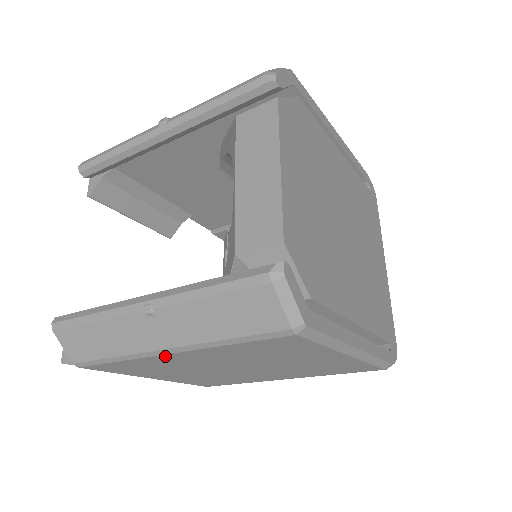
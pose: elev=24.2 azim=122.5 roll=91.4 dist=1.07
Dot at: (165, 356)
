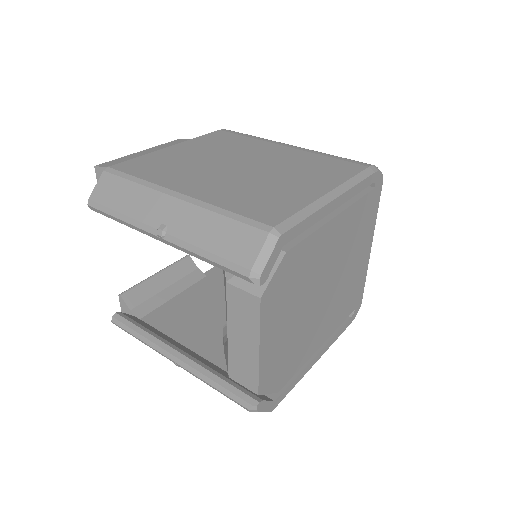
Dot at: occluded
